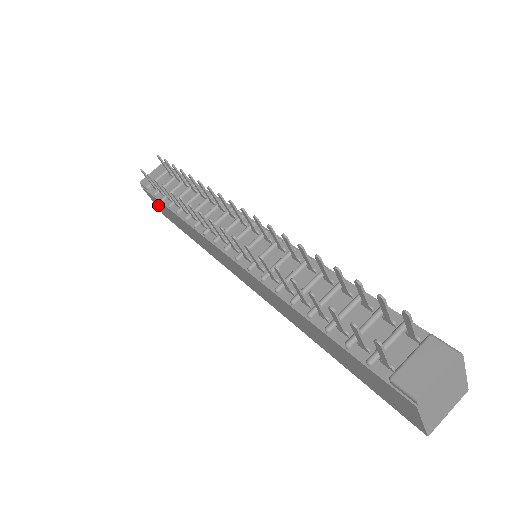
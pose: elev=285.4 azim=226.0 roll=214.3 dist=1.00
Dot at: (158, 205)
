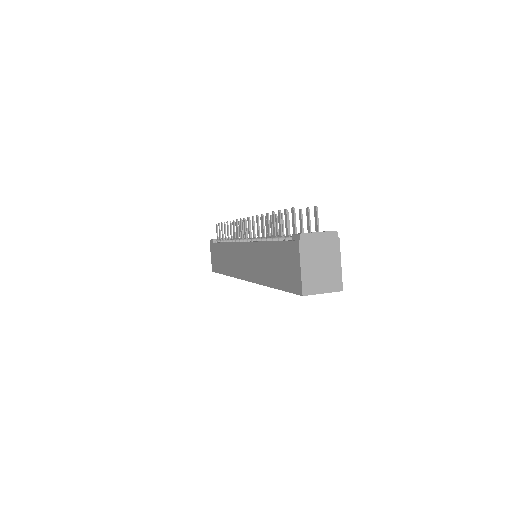
Dot at: (213, 255)
